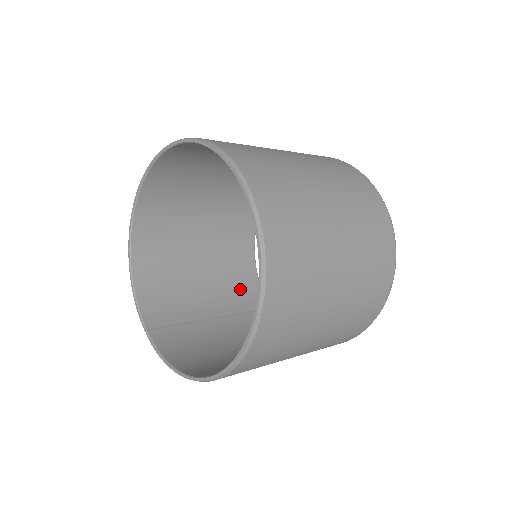
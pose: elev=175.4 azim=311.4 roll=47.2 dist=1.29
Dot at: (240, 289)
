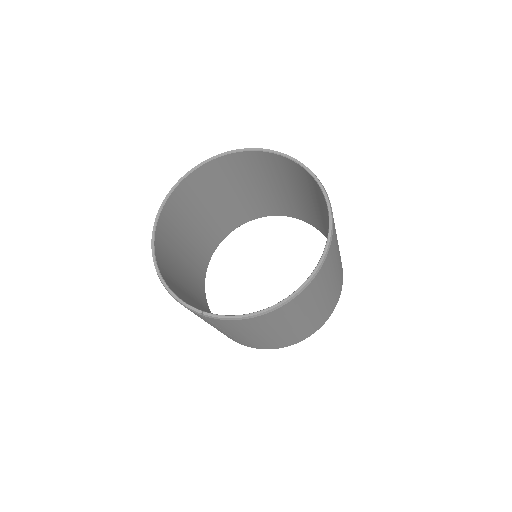
Dot at: occluded
